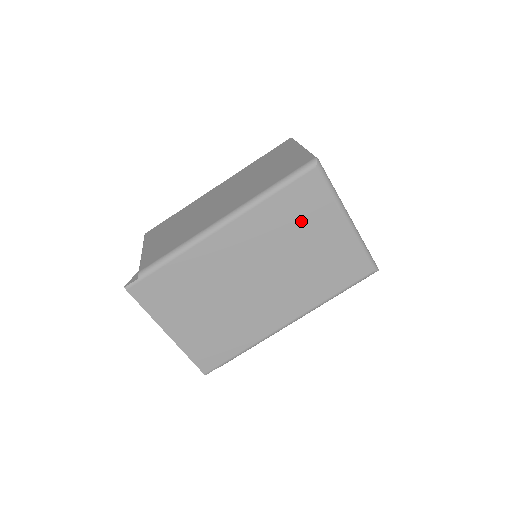
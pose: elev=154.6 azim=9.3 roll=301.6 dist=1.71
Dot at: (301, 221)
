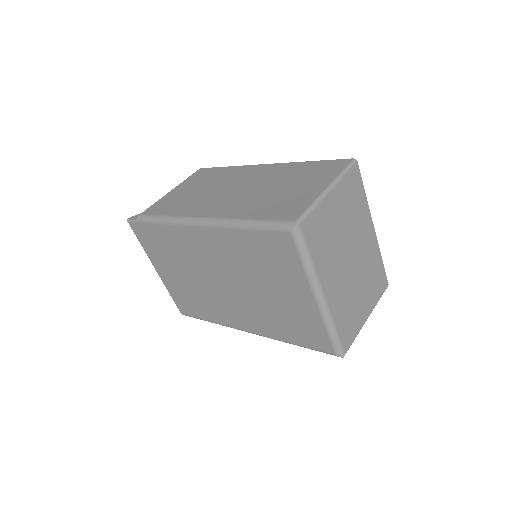
Dot at: (268, 267)
